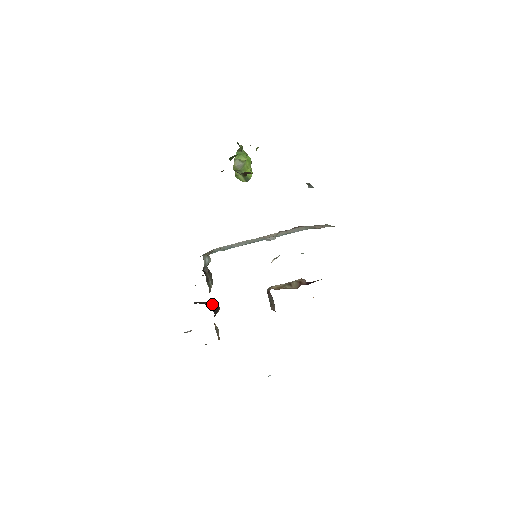
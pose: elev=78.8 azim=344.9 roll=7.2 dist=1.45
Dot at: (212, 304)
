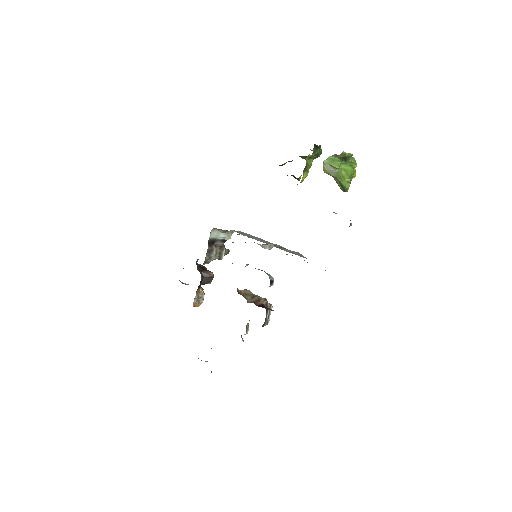
Dot at: (205, 273)
